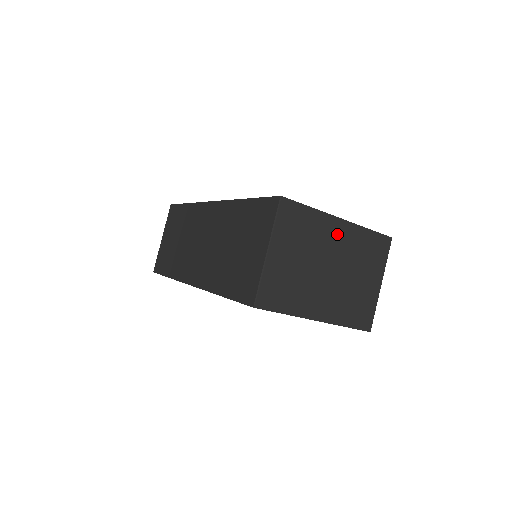
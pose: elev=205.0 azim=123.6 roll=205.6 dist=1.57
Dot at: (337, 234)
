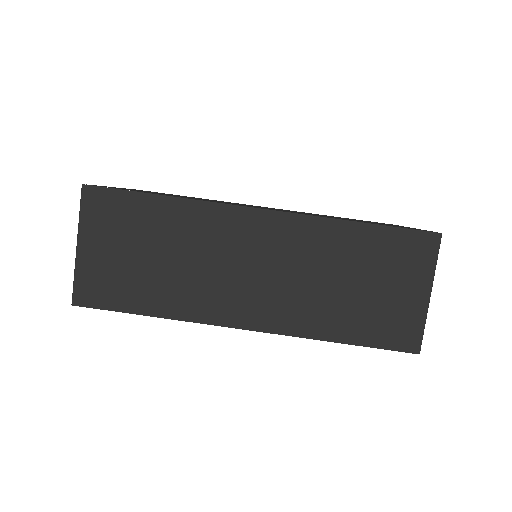
Dot at: occluded
